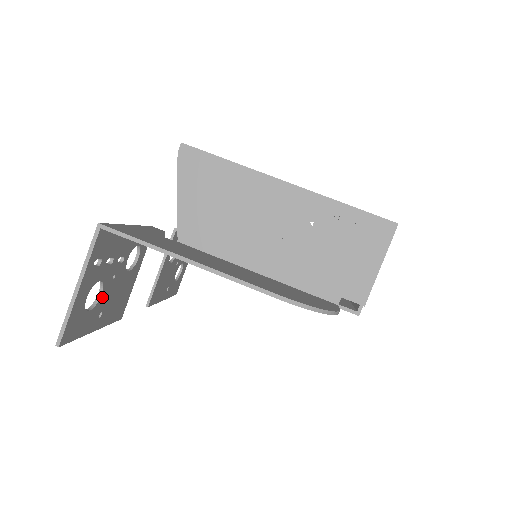
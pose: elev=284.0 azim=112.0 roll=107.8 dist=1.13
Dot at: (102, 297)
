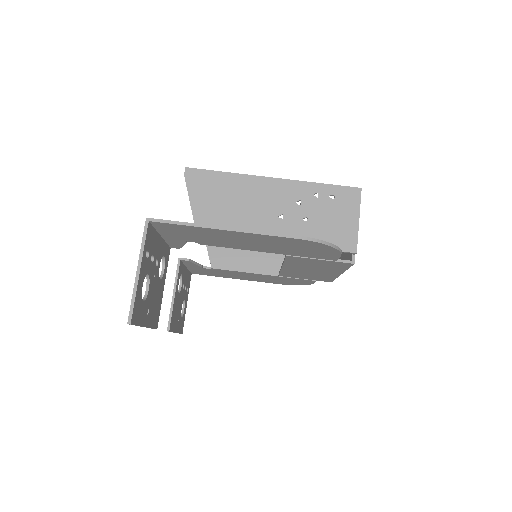
Dot at: (149, 293)
